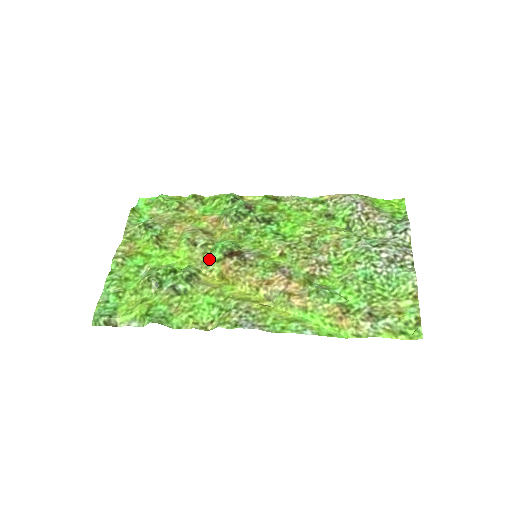
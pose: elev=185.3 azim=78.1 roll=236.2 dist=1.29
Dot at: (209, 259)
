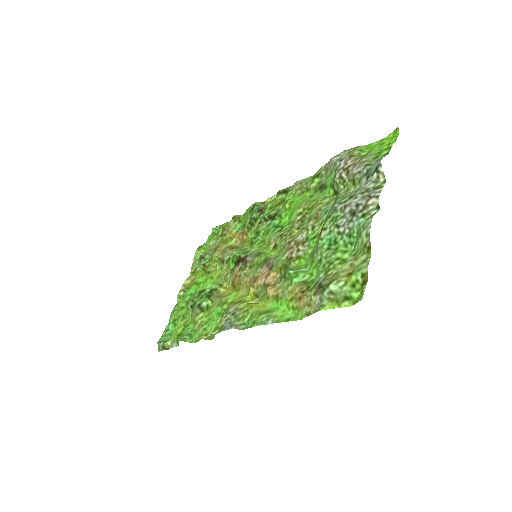
Dot at: (228, 272)
